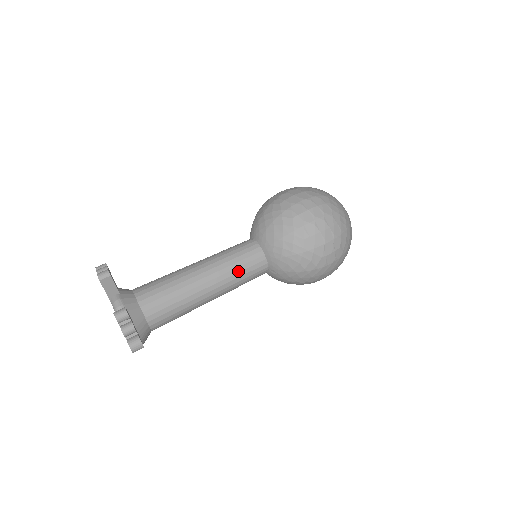
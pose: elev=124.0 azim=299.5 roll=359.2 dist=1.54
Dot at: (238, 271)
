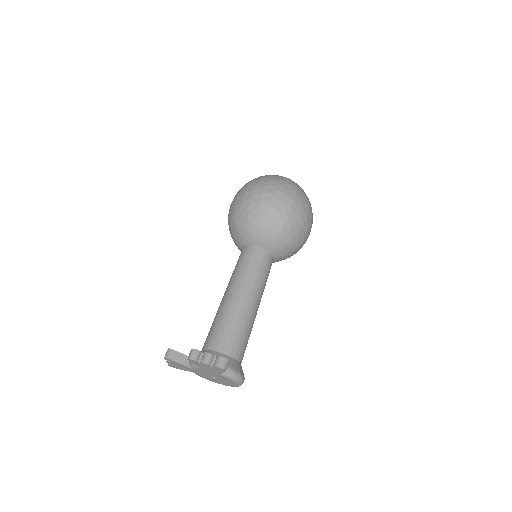
Dot at: (249, 270)
